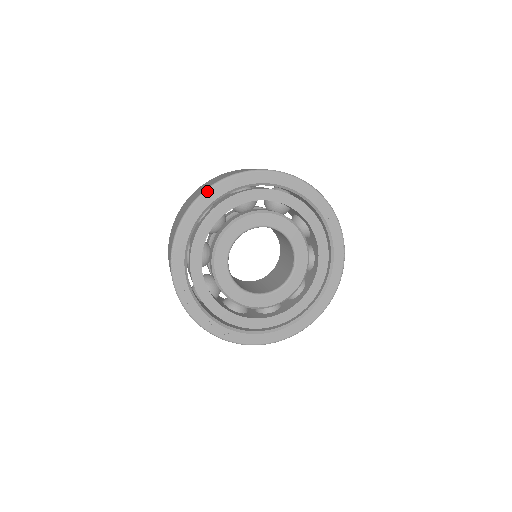
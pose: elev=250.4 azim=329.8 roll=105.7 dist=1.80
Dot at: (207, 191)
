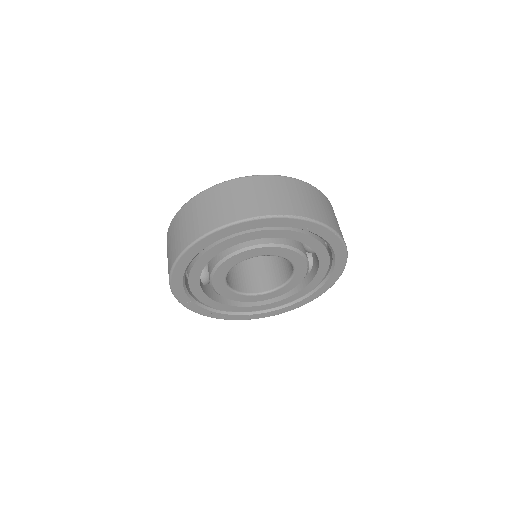
Dot at: (180, 259)
